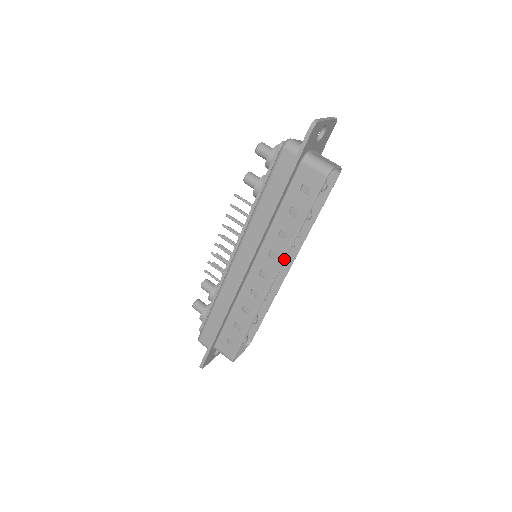
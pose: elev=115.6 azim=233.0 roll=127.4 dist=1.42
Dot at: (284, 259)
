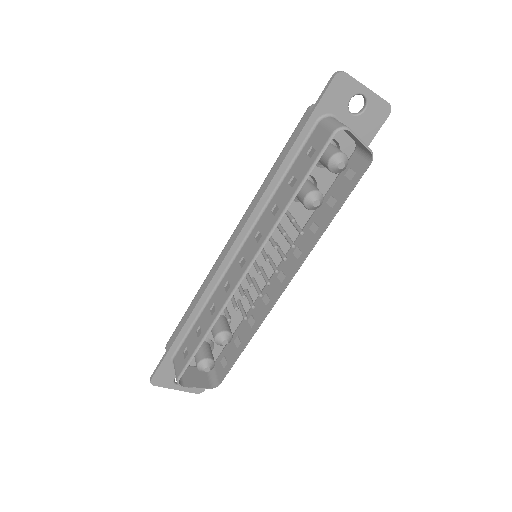
Dot at: (265, 241)
